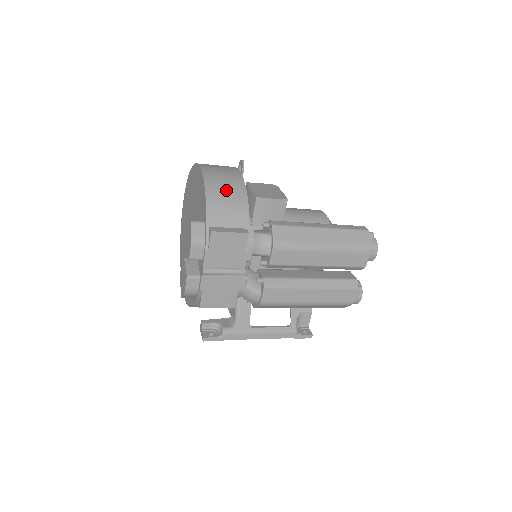
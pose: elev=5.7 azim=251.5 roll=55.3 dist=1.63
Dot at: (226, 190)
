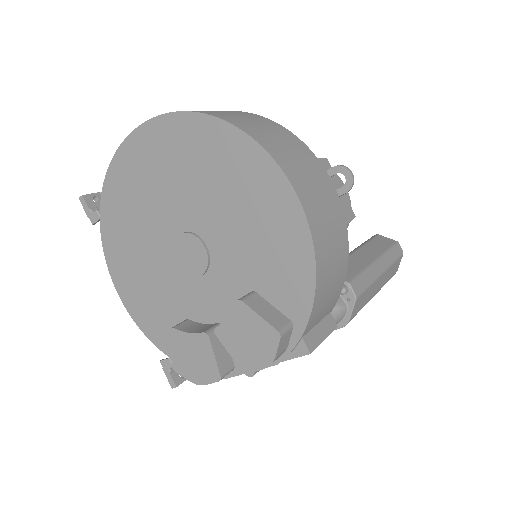
Dot at: (334, 260)
